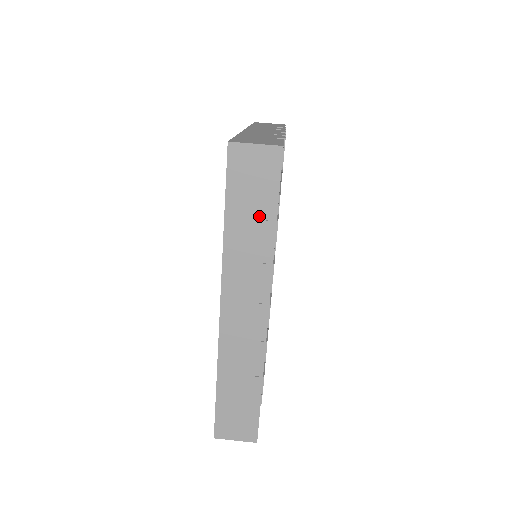
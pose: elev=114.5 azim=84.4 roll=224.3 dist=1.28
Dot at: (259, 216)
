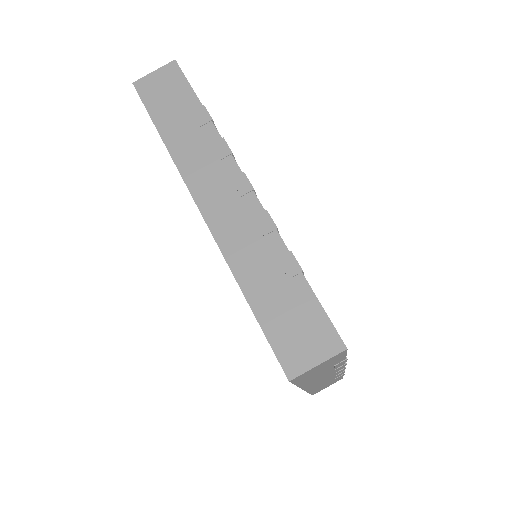
Dot at: (329, 368)
